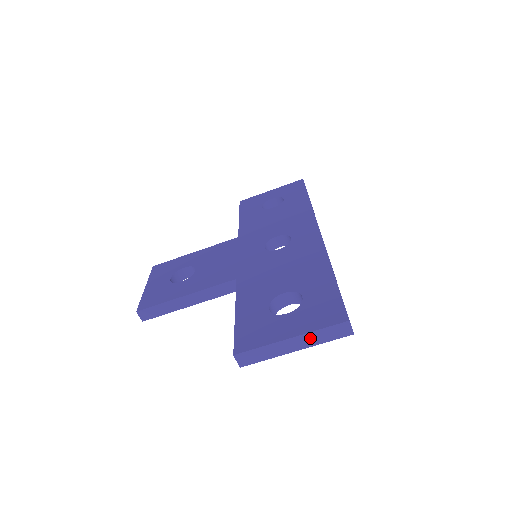
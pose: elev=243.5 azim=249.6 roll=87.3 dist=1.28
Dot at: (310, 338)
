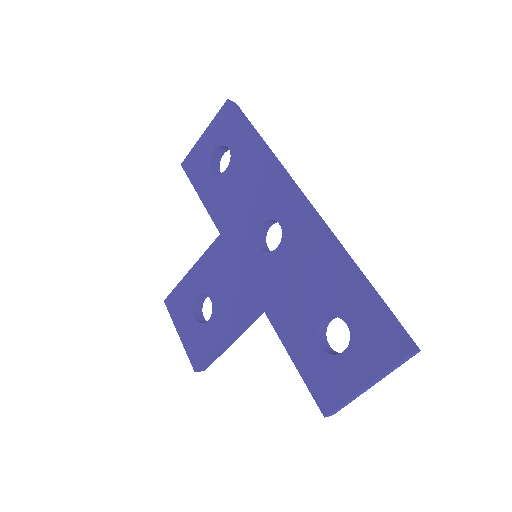
Dot at: (383, 376)
